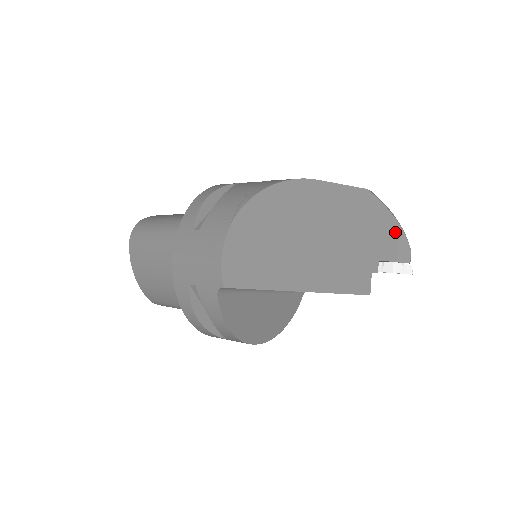
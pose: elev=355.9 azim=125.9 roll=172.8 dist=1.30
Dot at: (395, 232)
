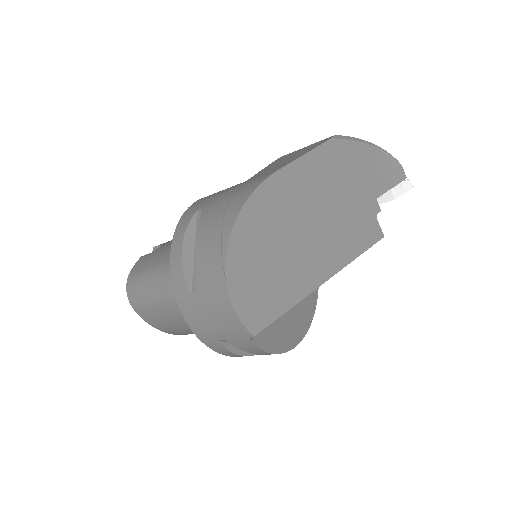
Dot at: (378, 159)
